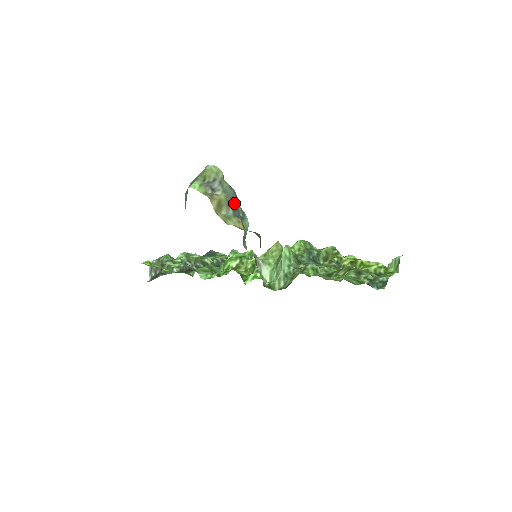
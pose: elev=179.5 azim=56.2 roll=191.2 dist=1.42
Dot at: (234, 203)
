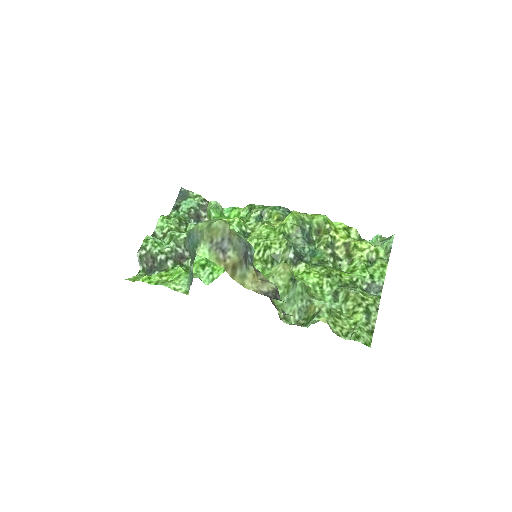
Dot at: (245, 255)
